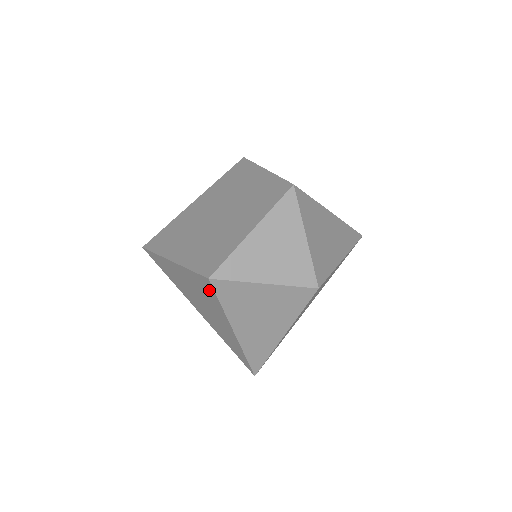
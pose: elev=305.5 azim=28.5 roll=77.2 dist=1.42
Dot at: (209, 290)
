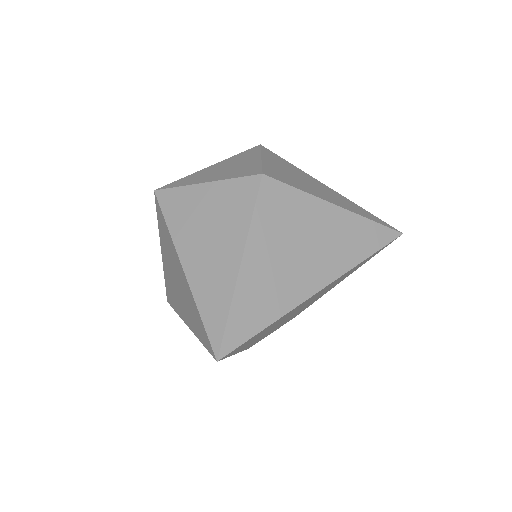
Dot at: (161, 217)
